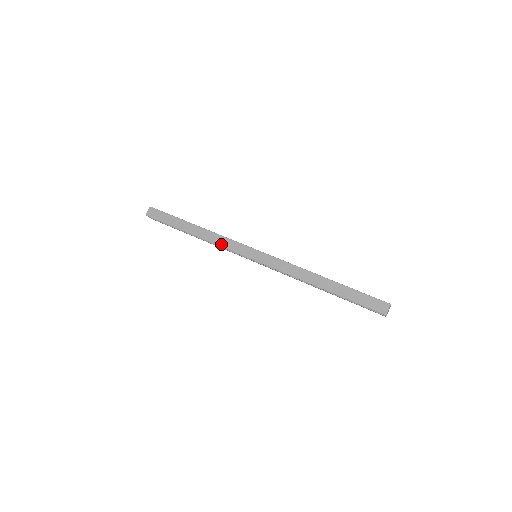
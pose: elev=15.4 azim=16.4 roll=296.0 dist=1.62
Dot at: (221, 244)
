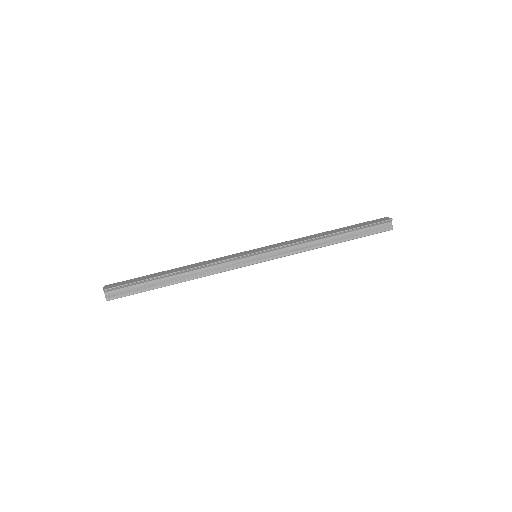
Dot at: (215, 261)
